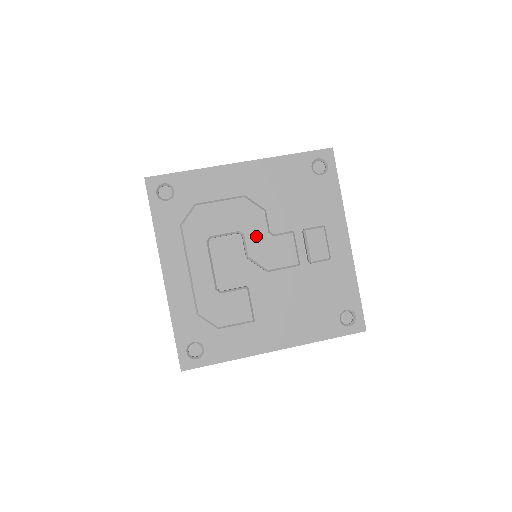
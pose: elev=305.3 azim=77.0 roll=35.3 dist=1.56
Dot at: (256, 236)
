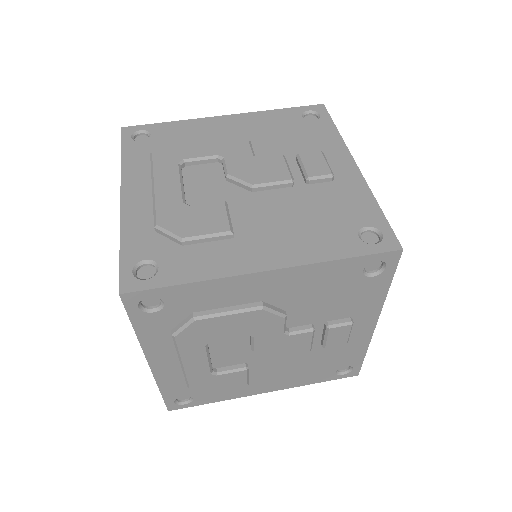
Dot at: (238, 158)
